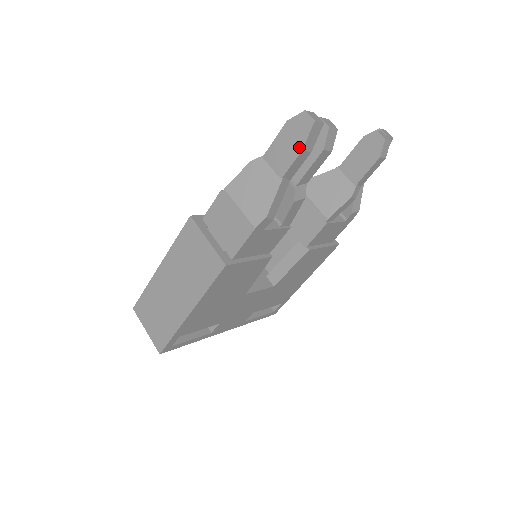
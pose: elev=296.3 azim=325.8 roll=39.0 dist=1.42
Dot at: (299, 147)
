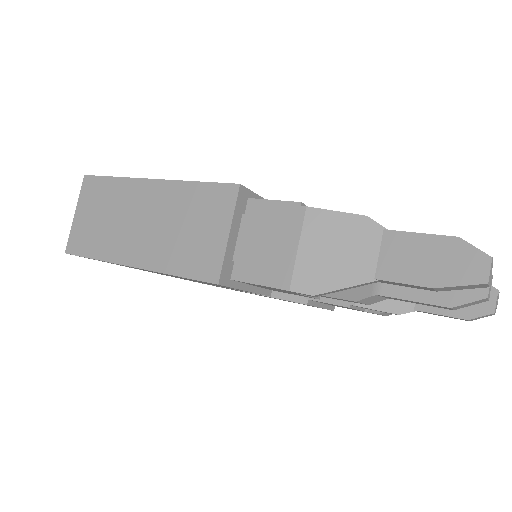
Dot at: (435, 281)
